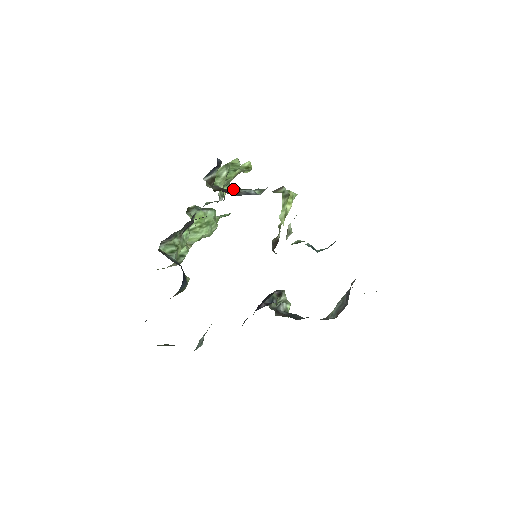
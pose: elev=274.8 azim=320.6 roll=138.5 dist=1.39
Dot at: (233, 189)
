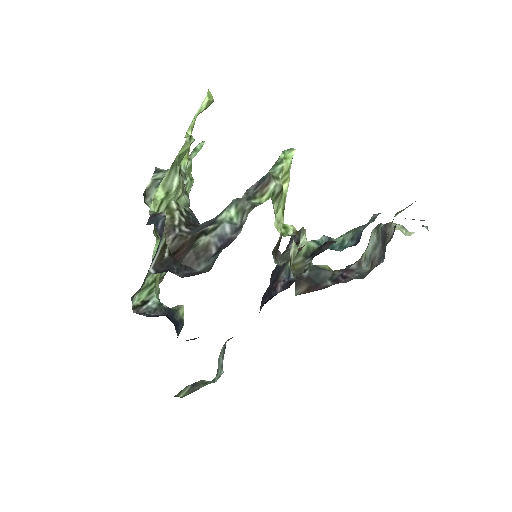
Dot at: (197, 247)
